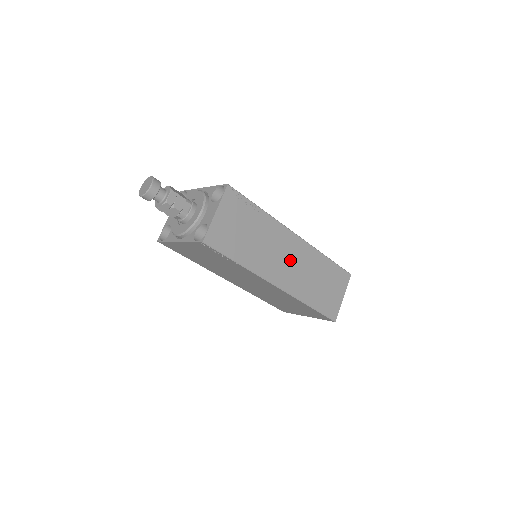
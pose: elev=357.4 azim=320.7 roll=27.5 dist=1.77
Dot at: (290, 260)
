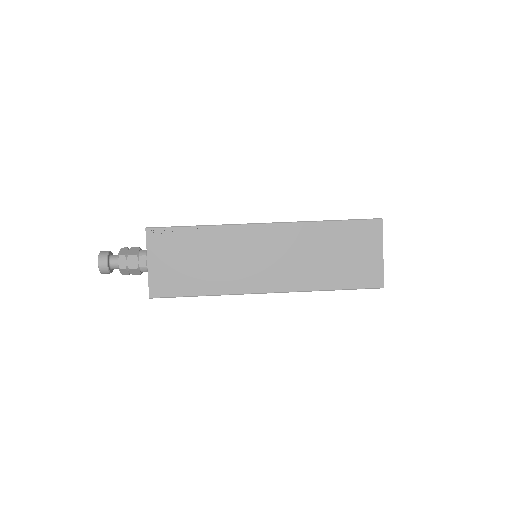
Dot at: (270, 256)
